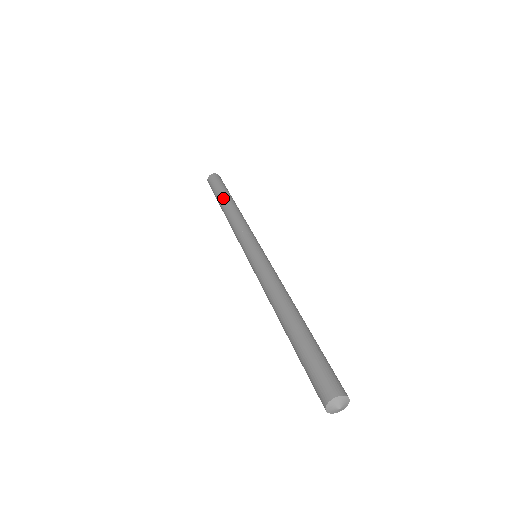
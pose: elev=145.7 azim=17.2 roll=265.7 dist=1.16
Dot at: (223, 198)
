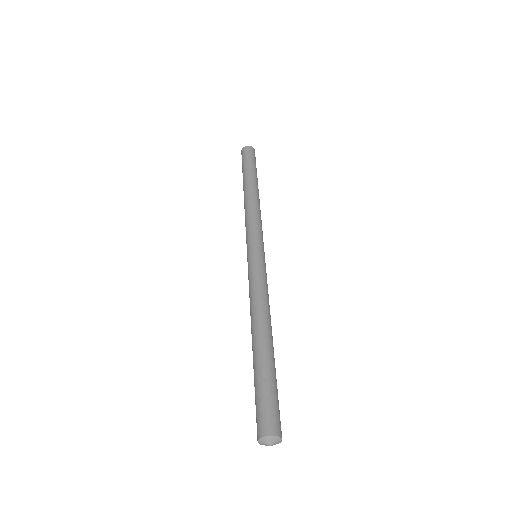
Dot at: (243, 184)
